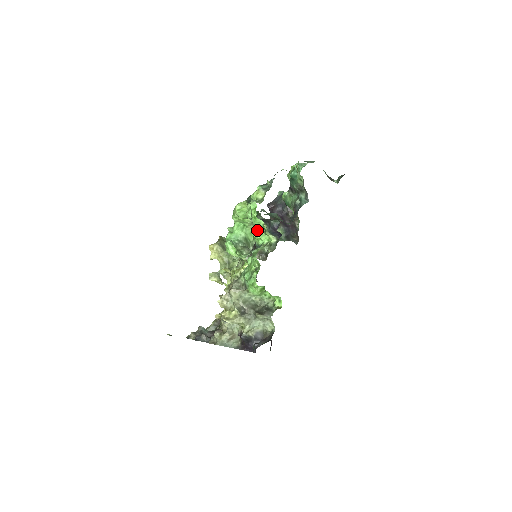
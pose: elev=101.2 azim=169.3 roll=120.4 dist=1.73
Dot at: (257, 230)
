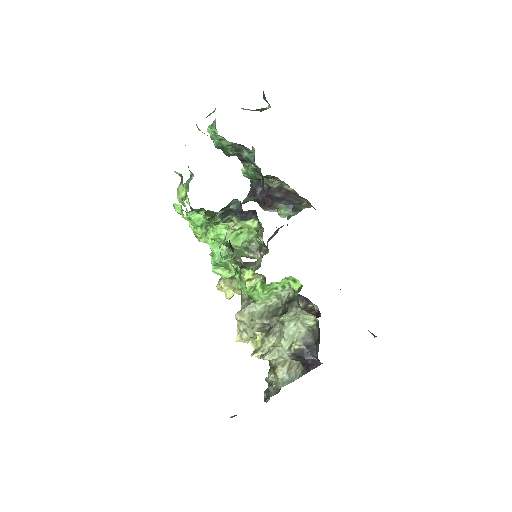
Dot at: (207, 229)
